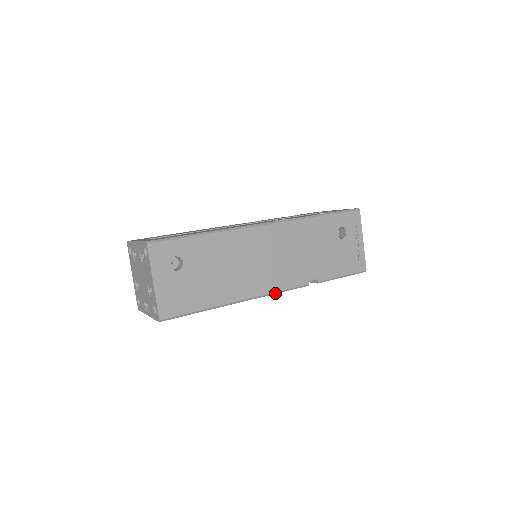
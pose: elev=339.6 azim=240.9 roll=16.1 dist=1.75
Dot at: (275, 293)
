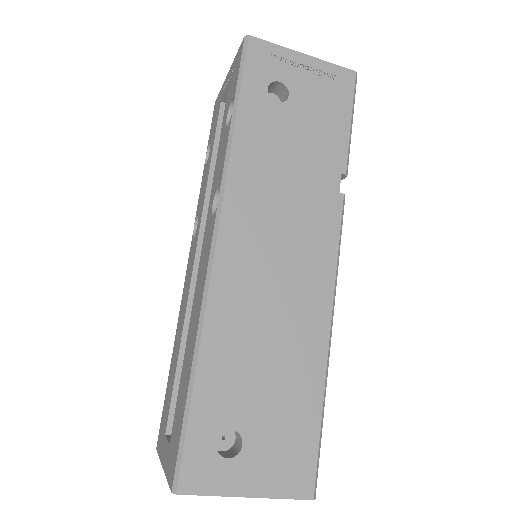
Dot at: (337, 265)
